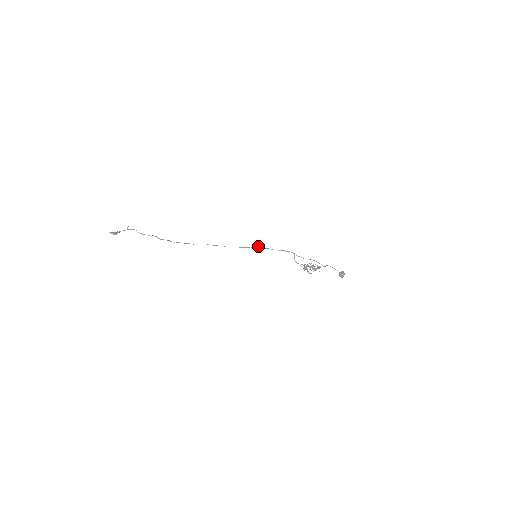
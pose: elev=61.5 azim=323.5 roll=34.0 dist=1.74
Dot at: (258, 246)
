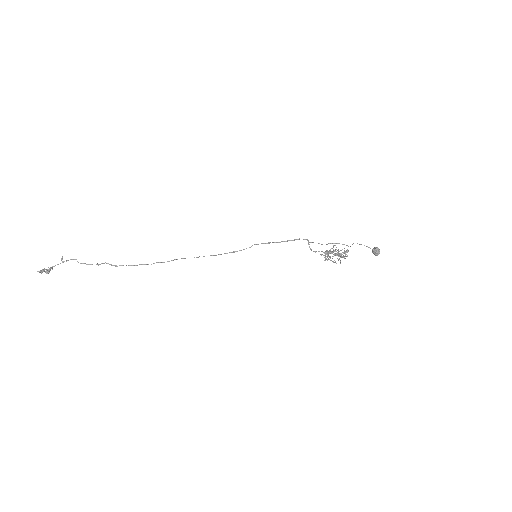
Dot at: occluded
